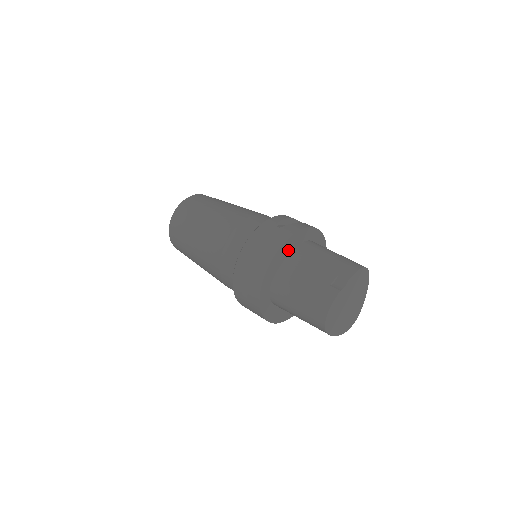
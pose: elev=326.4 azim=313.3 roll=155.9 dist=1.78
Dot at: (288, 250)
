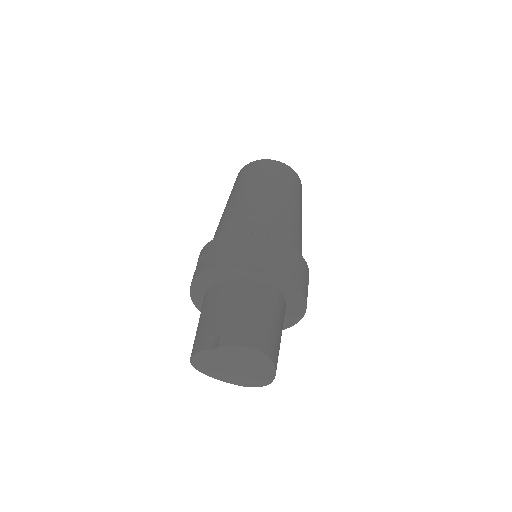
Dot at: (224, 275)
